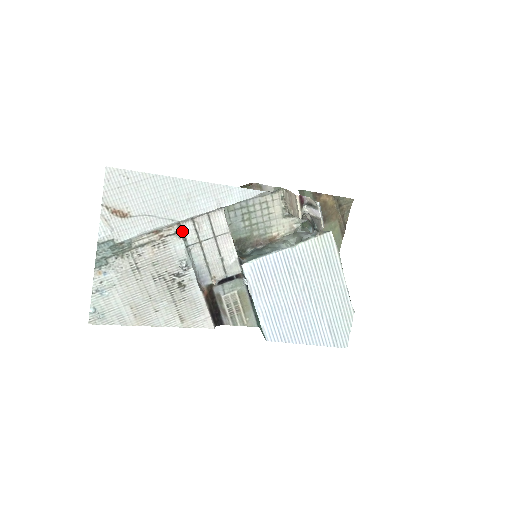
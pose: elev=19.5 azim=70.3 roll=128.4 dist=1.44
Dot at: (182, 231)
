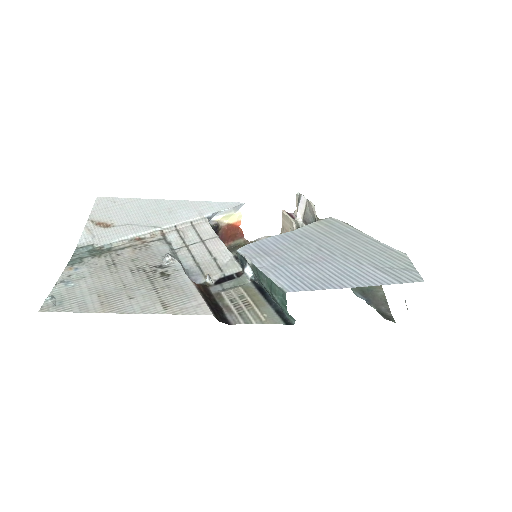
Dot at: (166, 239)
